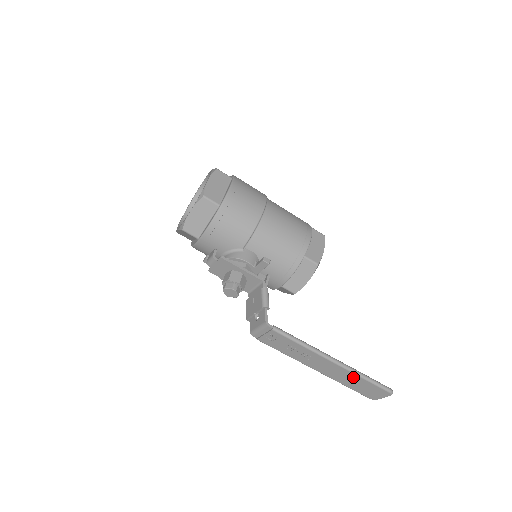
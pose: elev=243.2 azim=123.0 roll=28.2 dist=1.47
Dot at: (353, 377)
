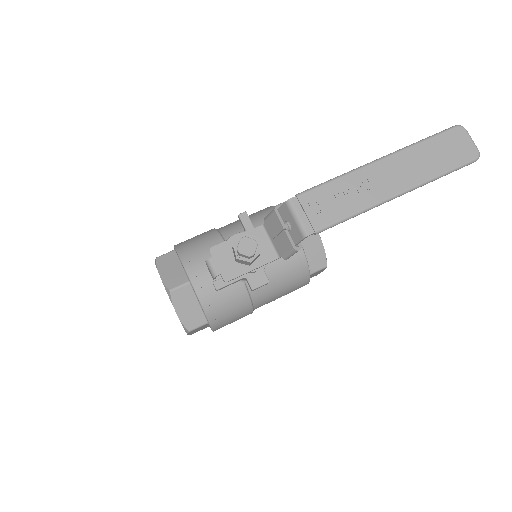
Dot at: (417, 153)
